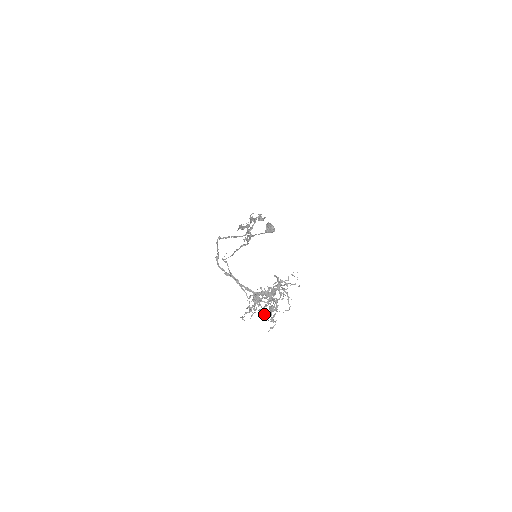
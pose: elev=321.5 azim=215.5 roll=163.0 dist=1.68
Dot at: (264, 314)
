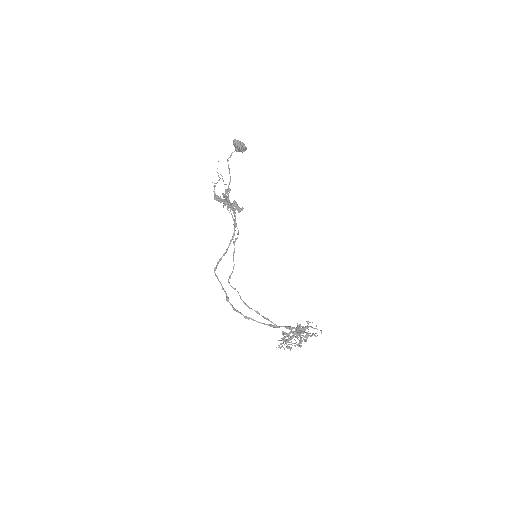
Dot at: (298, 346)
